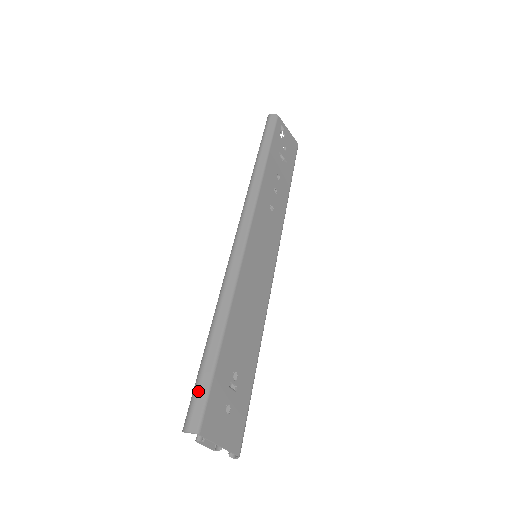
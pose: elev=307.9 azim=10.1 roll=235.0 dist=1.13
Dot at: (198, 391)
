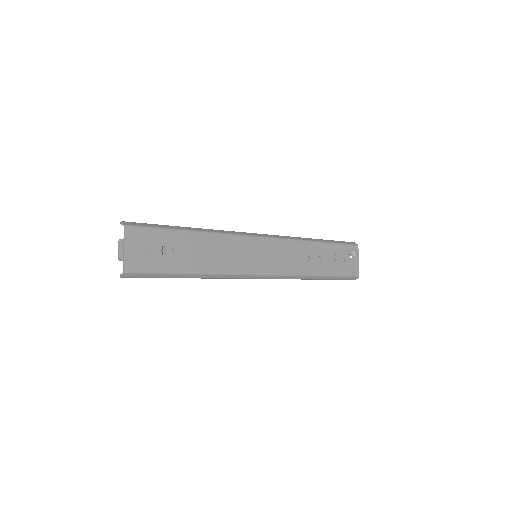
Dot at: (148, 224)
